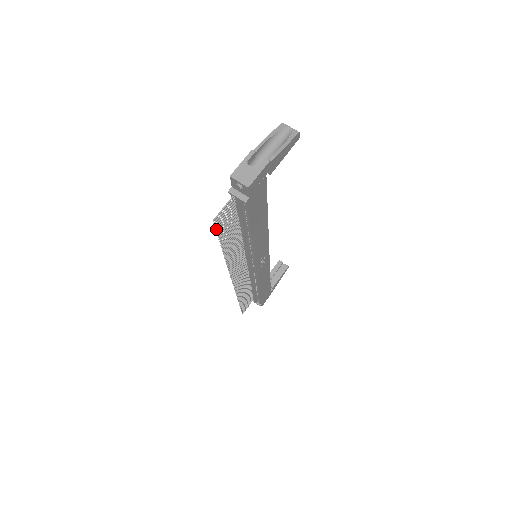
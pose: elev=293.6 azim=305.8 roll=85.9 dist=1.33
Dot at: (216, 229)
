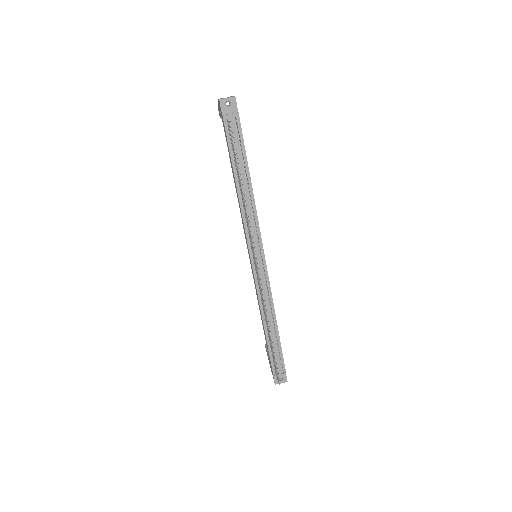
Dot at: (232, 141)
